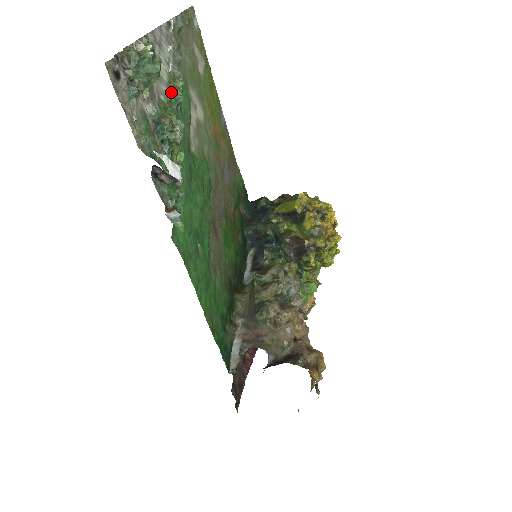
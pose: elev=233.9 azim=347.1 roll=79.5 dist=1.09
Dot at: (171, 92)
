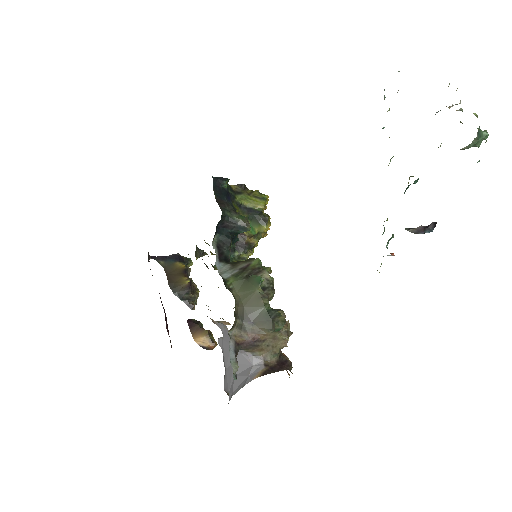
Dot at: occluded
